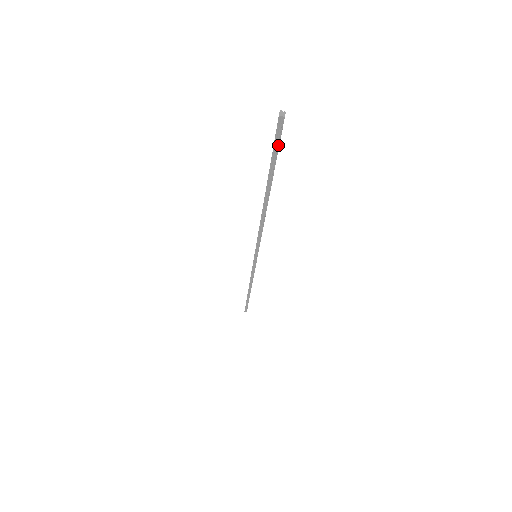
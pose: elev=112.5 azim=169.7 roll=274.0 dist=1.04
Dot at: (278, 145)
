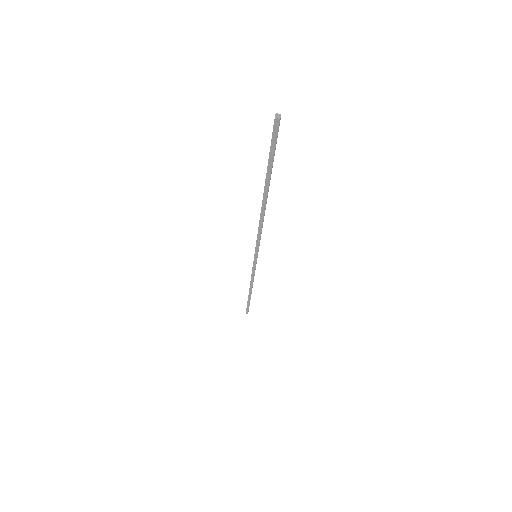
Dot at: (274, 146)
